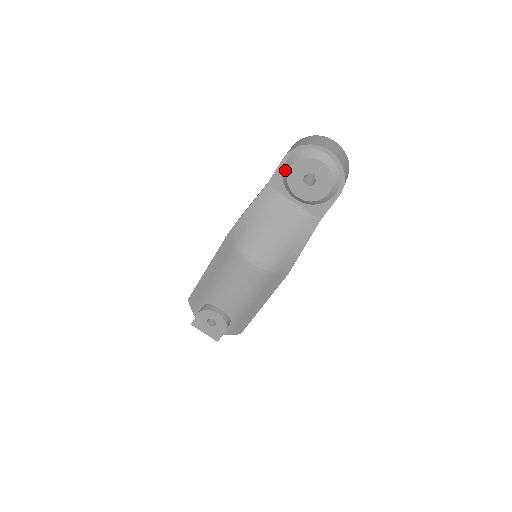
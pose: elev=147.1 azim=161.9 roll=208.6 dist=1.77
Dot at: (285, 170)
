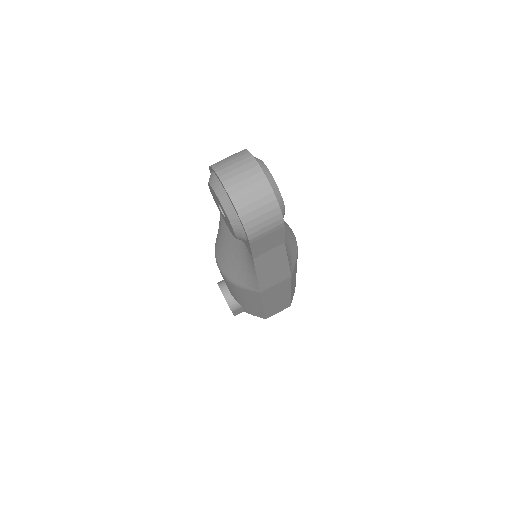
Dot at: occluded
